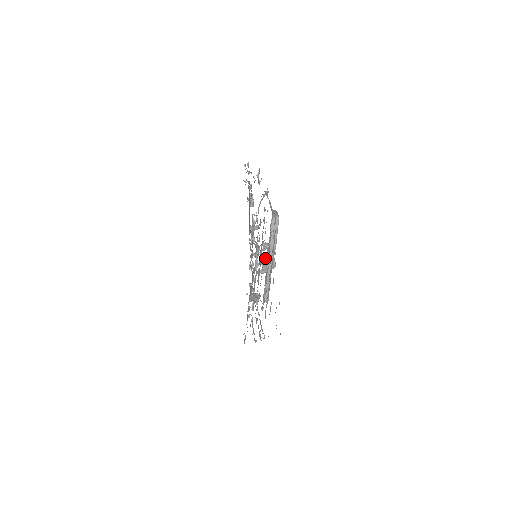
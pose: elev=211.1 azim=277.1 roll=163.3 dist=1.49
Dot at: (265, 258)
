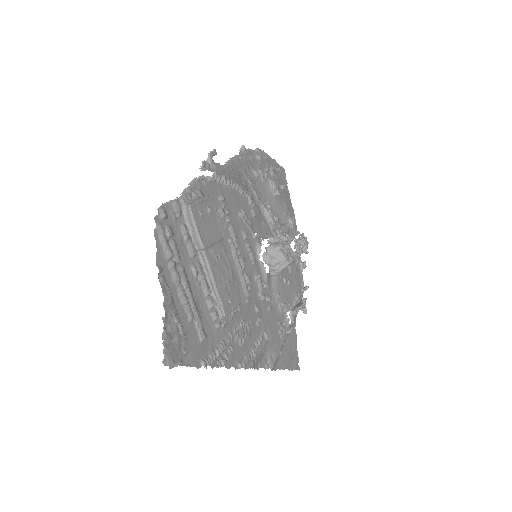
Dot at: (268, 256)
